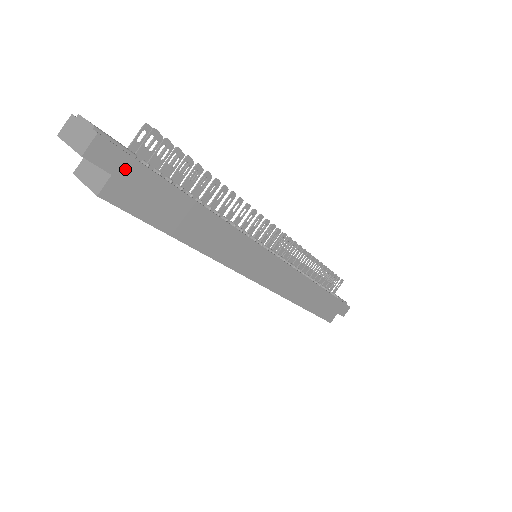
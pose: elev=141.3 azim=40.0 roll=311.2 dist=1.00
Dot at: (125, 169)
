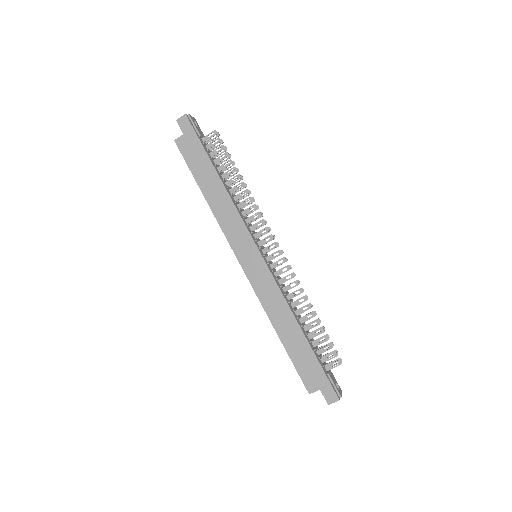
Dot at: (190, 135)
